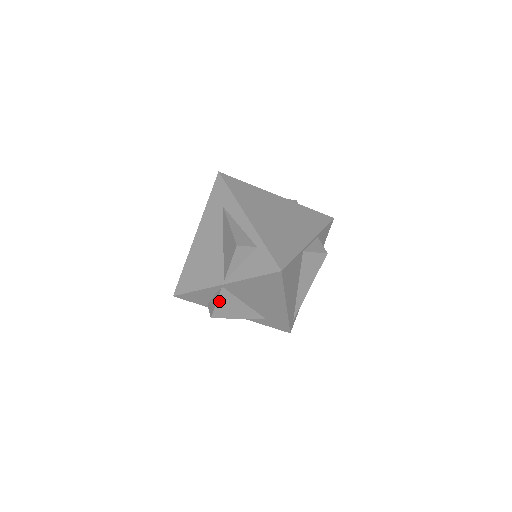
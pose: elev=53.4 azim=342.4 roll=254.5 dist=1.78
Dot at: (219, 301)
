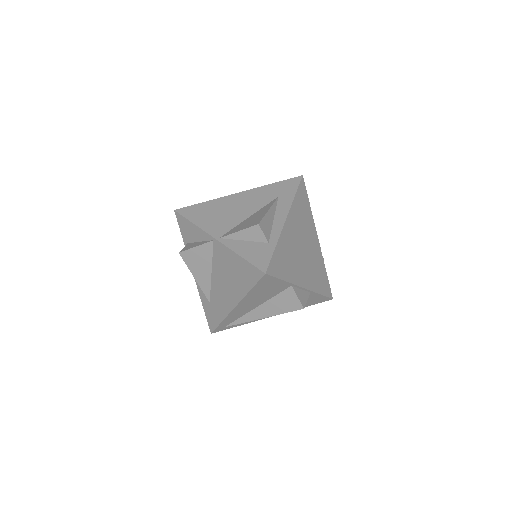
Dot at: (199, 248)
